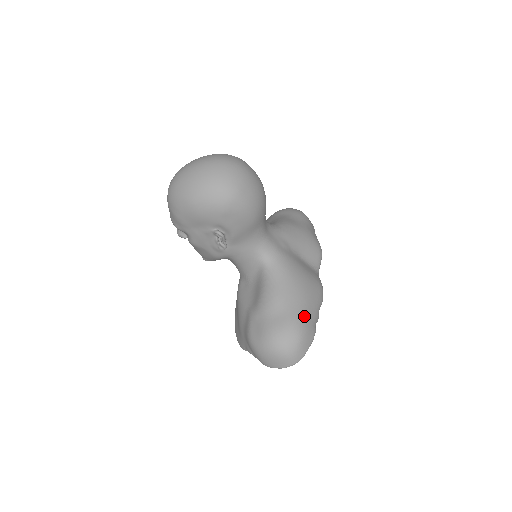
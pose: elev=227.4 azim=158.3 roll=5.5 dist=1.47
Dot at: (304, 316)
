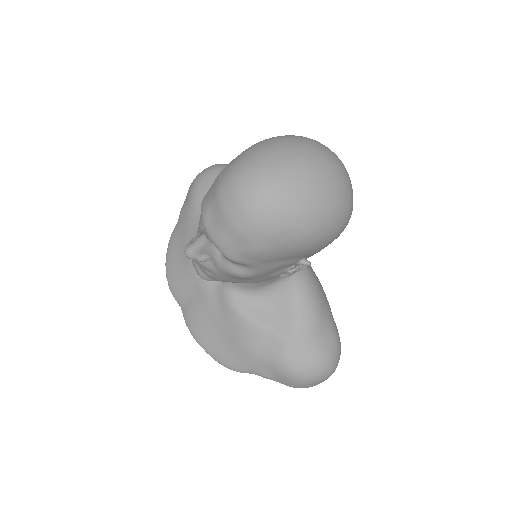
Dot at: (335, 324)
